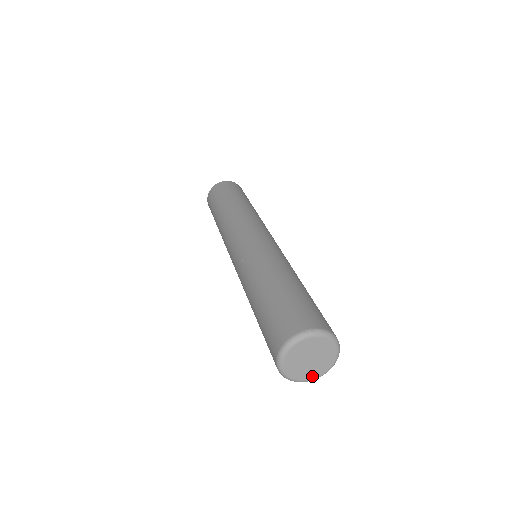
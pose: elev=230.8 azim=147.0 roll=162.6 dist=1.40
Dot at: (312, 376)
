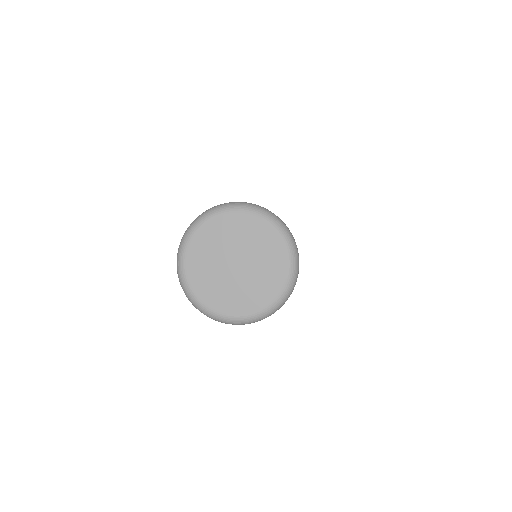
Dot at: (274, 288)
